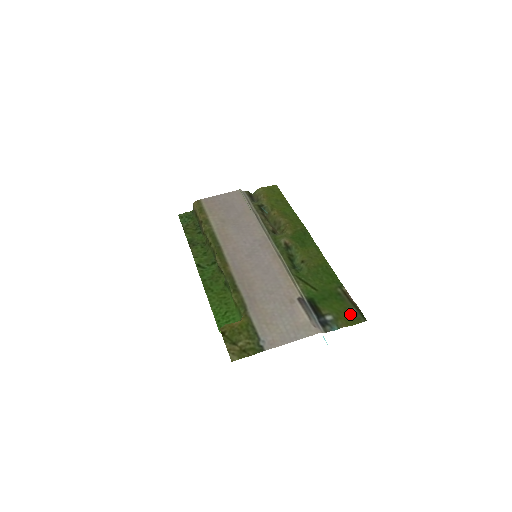
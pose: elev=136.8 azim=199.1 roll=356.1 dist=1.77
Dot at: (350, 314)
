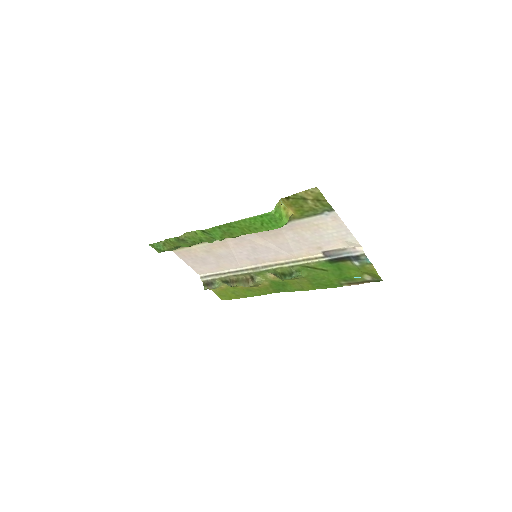
Dot at: (368, 275)
